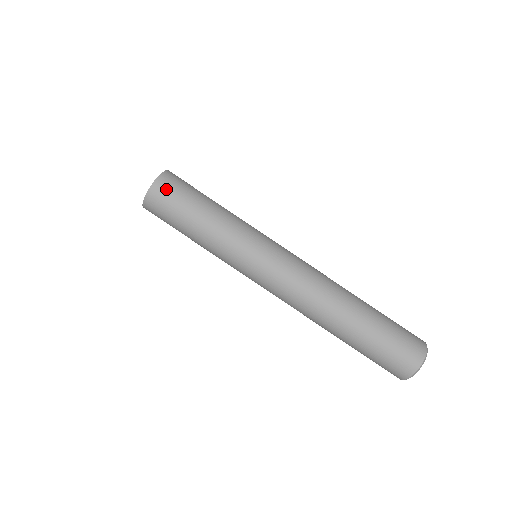
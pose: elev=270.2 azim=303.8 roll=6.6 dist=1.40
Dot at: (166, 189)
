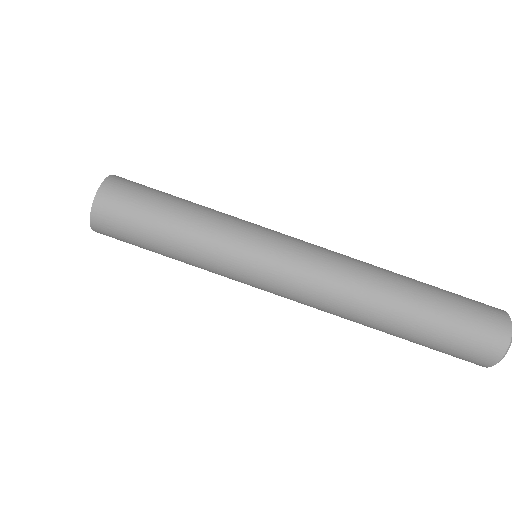
Dot at: (108, 221)
